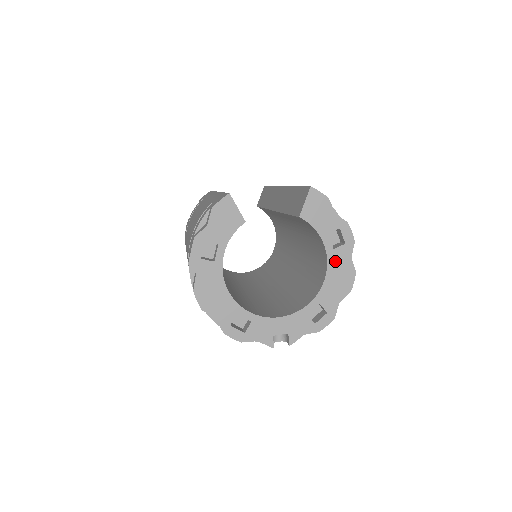
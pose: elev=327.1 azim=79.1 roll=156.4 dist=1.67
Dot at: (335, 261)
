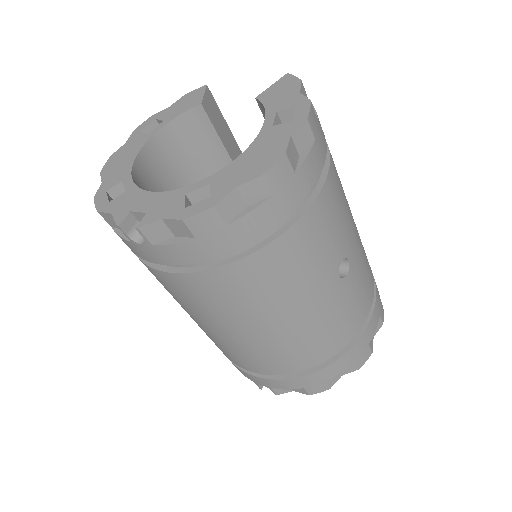
Dot at: (266, 138)
